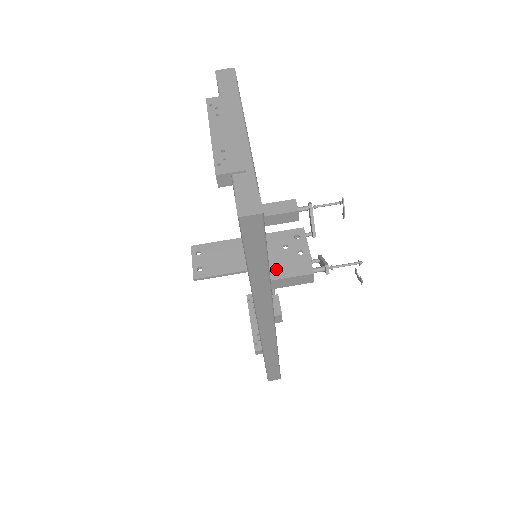
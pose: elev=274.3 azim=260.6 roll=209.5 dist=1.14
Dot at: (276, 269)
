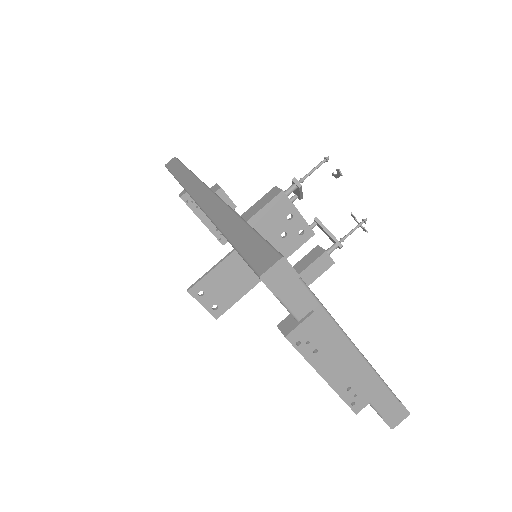
Dot at: occluded
